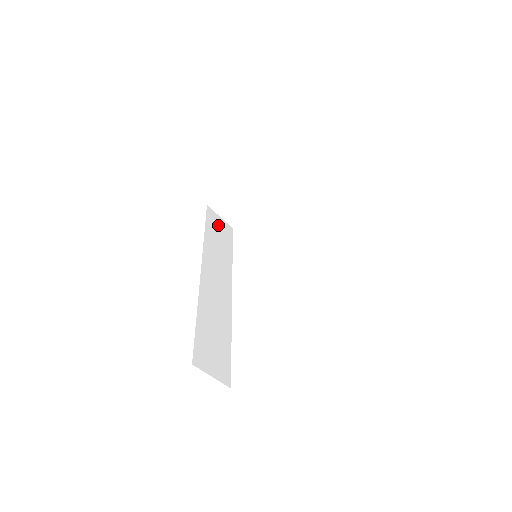
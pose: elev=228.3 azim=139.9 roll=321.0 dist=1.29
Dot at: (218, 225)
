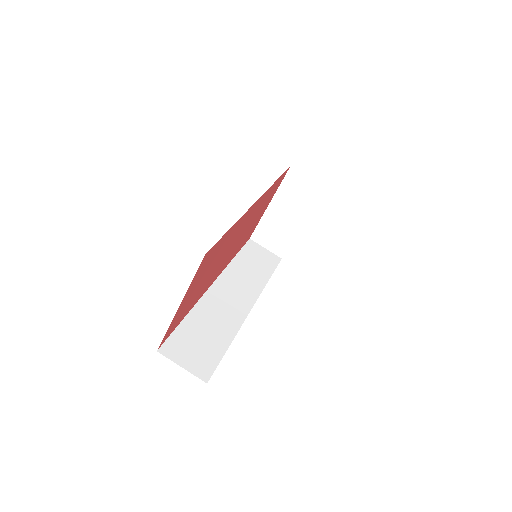
Dot at: (259, 254)
